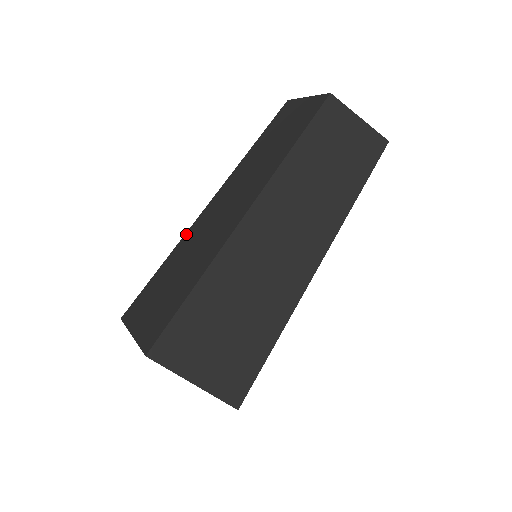
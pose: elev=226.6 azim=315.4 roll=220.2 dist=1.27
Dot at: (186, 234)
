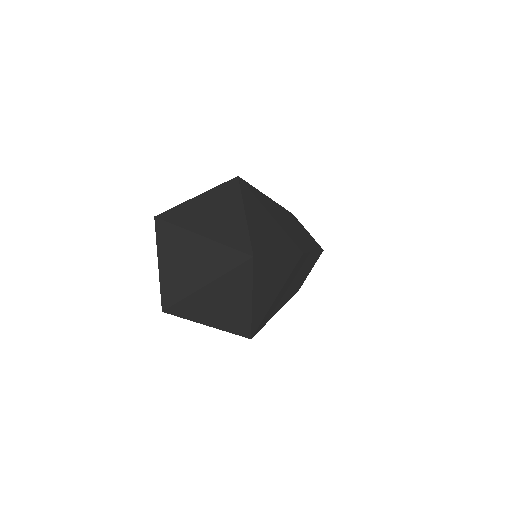
Dot at: occluded
